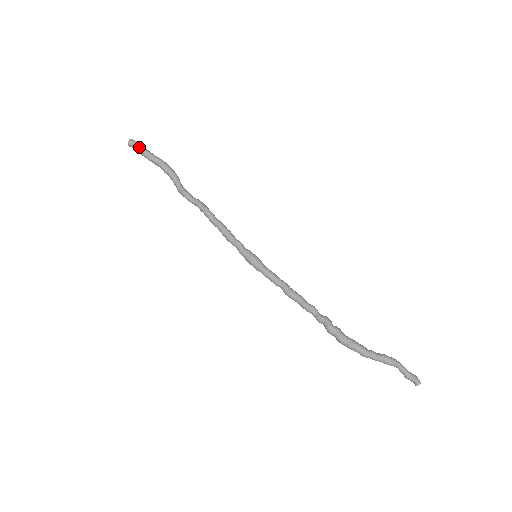
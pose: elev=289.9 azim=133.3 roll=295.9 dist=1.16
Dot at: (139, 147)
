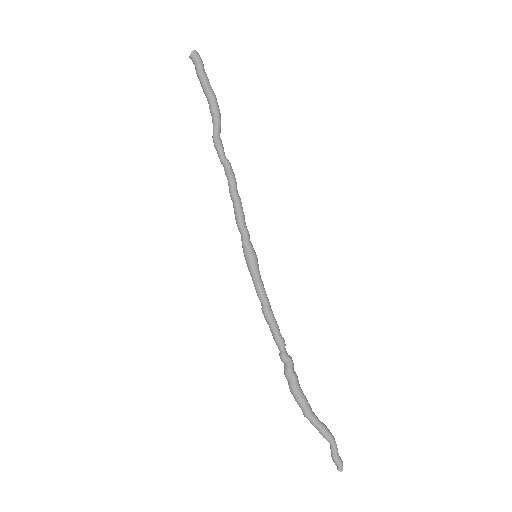
Dot at: (200, 65)
